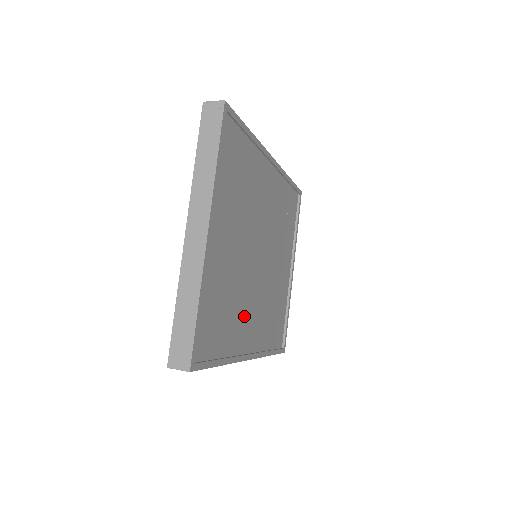
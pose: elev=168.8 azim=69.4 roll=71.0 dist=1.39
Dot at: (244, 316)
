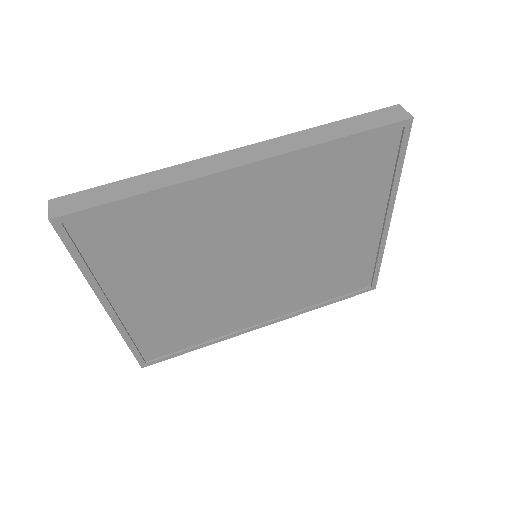
Dot at: (240, 307)
